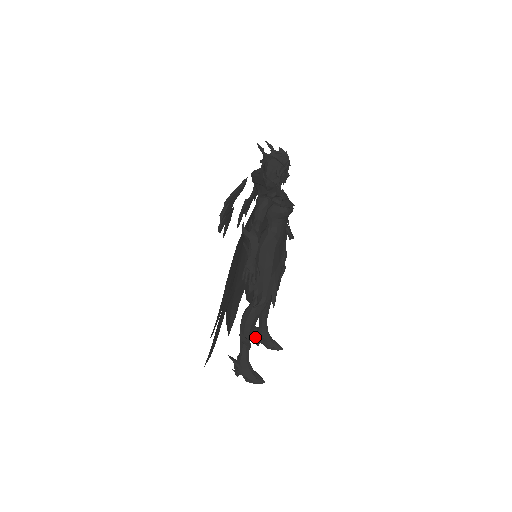
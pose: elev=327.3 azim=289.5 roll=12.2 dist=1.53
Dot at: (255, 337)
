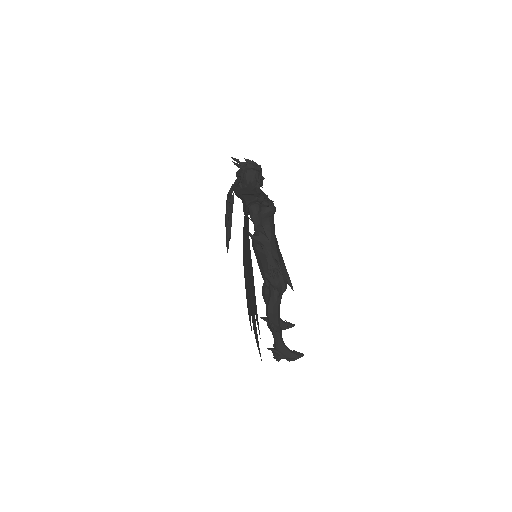
Dot at: (269, 326)
